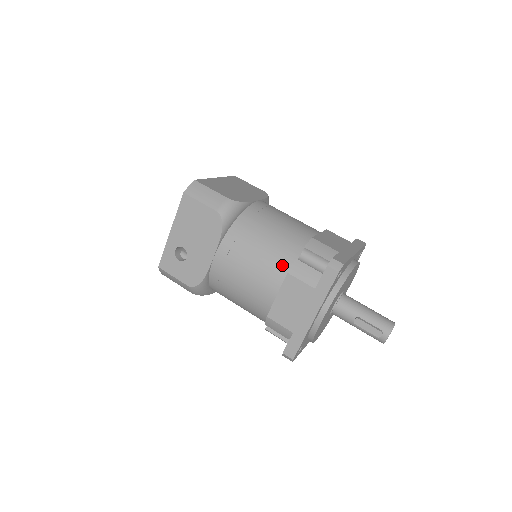
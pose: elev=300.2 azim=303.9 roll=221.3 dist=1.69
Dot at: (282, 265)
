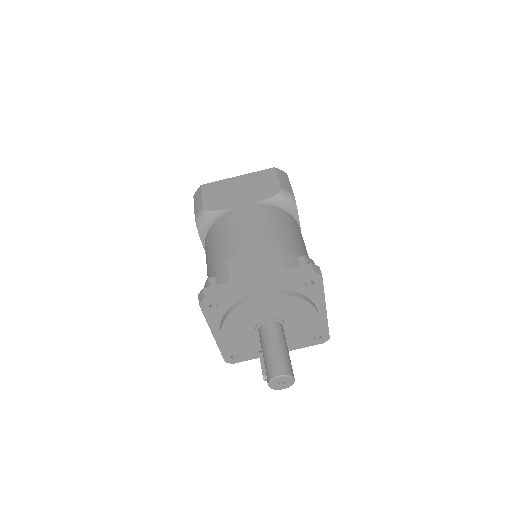
Dot at: occluded
